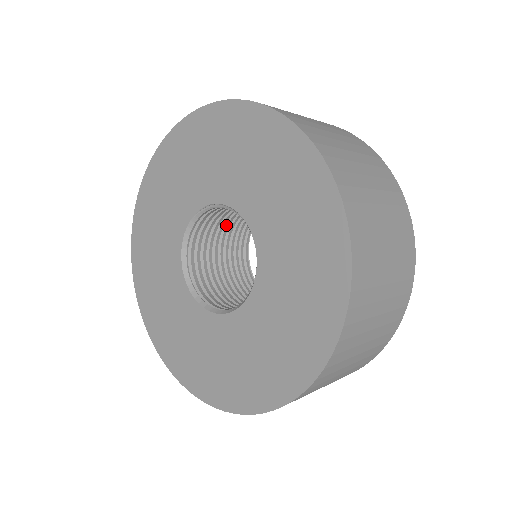
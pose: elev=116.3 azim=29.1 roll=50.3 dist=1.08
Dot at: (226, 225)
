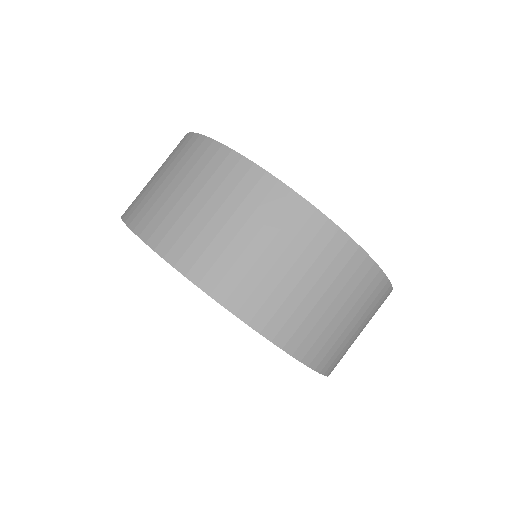
Dot at: occluded
